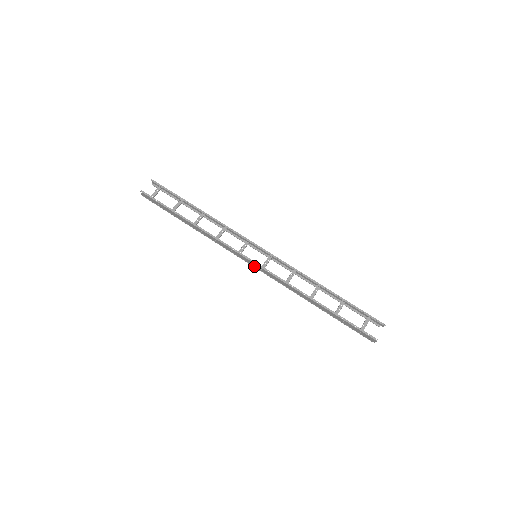
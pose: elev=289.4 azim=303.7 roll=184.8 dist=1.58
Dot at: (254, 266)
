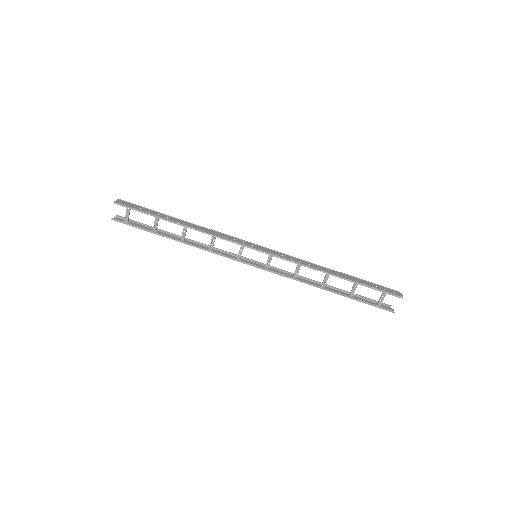
Dot at: occluded
